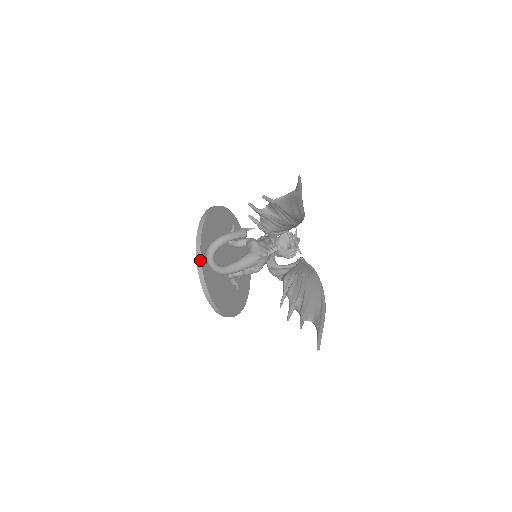
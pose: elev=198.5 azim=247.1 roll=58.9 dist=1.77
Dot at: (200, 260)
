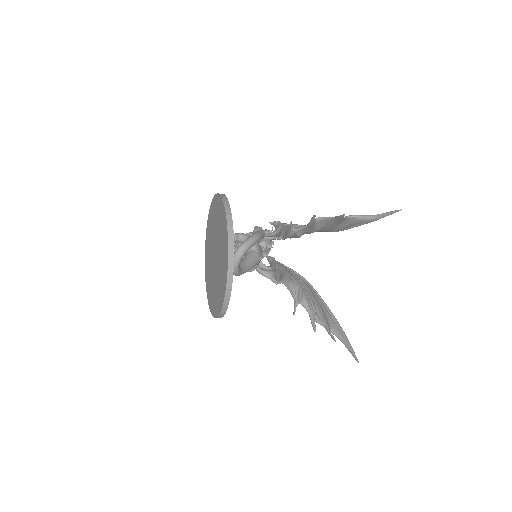
Dot at: (233, 261)
